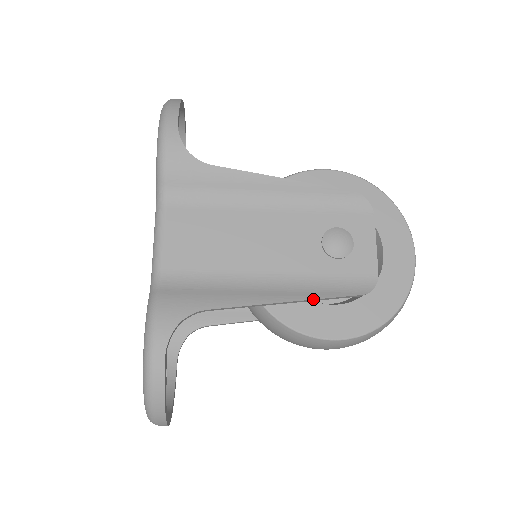
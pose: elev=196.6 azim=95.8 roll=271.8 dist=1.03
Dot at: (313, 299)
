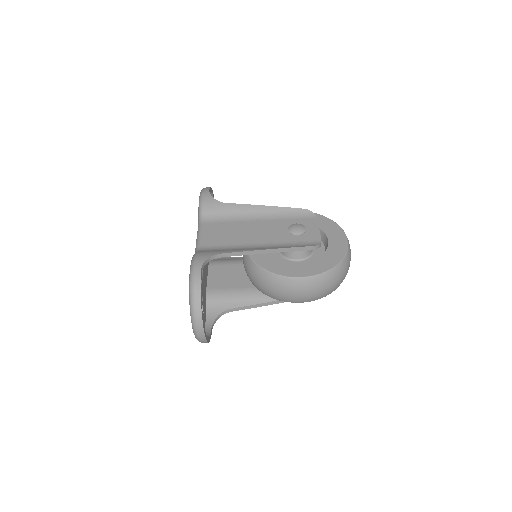
Dot at: (283, 248)
